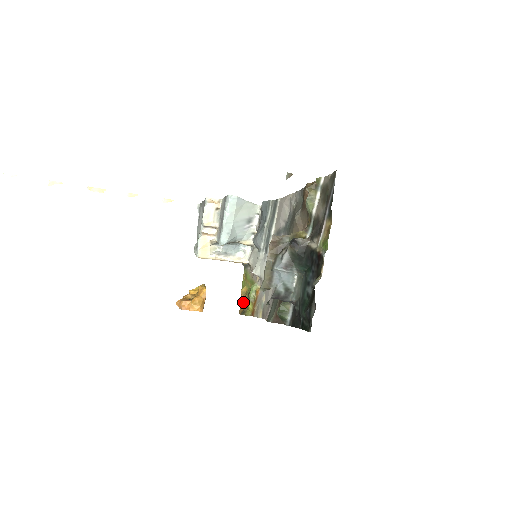
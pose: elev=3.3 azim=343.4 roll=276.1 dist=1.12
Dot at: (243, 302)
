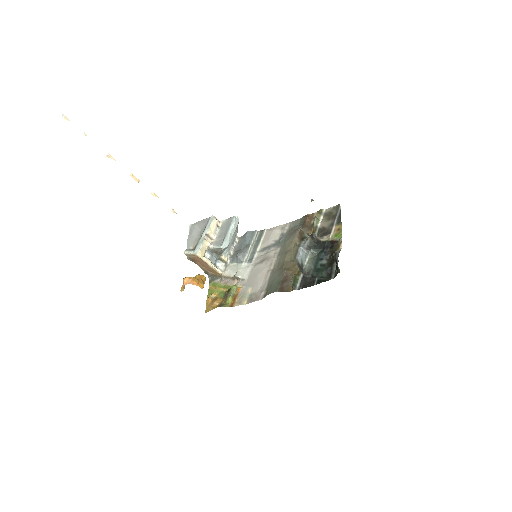
Dot at: (216, 301)
